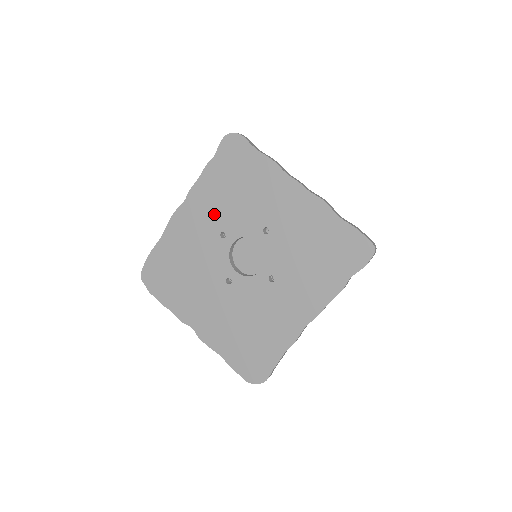
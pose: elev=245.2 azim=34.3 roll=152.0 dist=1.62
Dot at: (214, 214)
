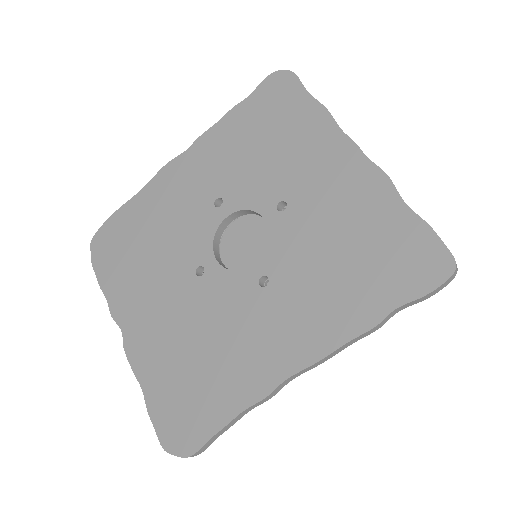
Dot at: (218, 171)
